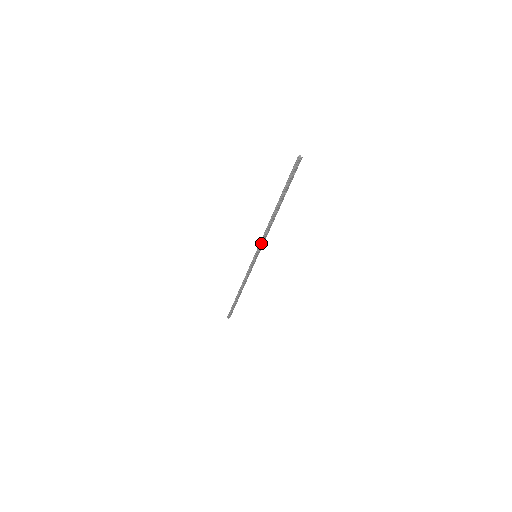
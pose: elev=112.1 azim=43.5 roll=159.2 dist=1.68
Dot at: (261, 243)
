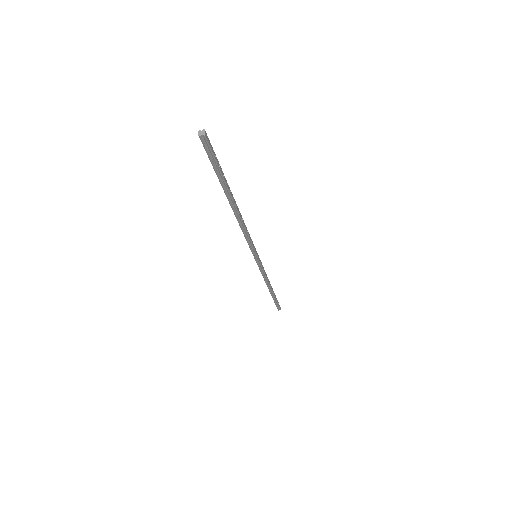
Dot at: (250, 245)
